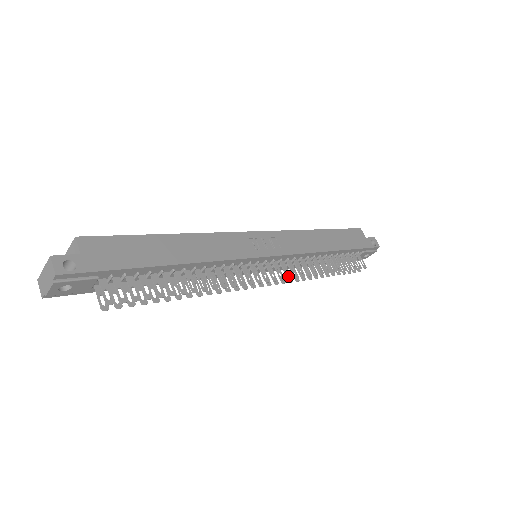
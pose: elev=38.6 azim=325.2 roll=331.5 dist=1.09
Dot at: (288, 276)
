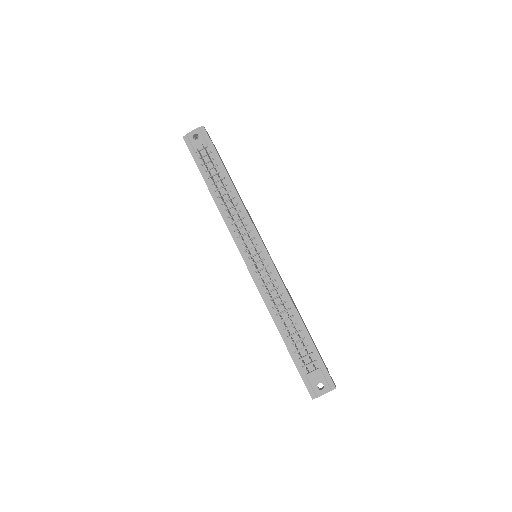
Dot at: occluded
